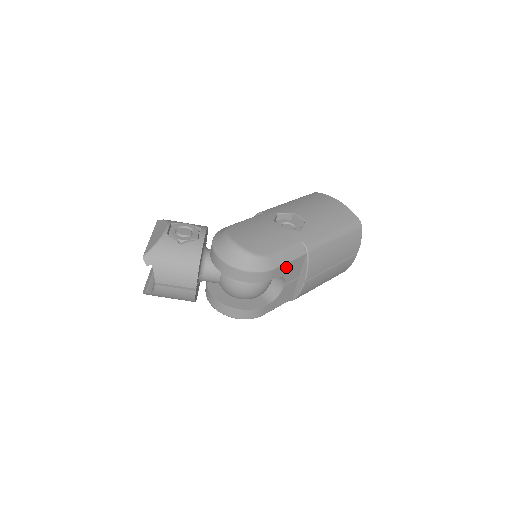
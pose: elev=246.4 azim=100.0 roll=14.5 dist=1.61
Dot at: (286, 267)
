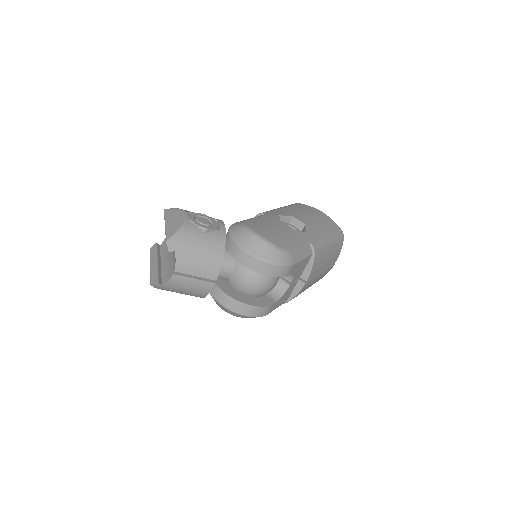
Dot at: (299, 265)
